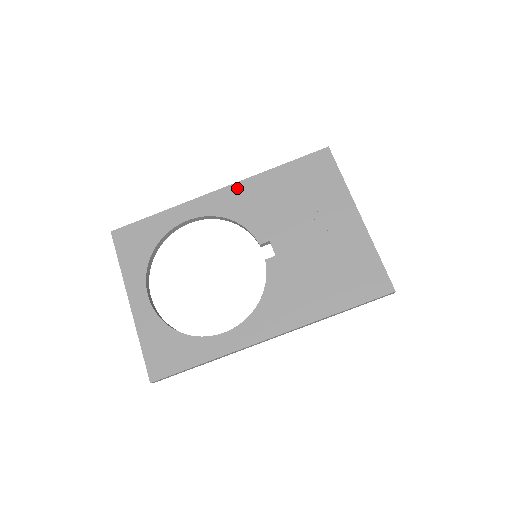
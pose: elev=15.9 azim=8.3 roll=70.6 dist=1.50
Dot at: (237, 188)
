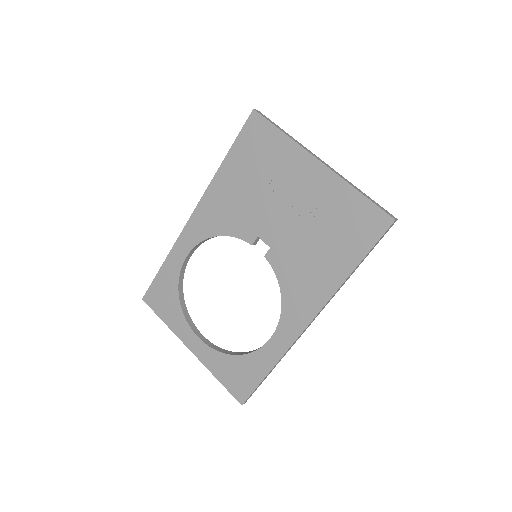
Dot at: (204, 204)
